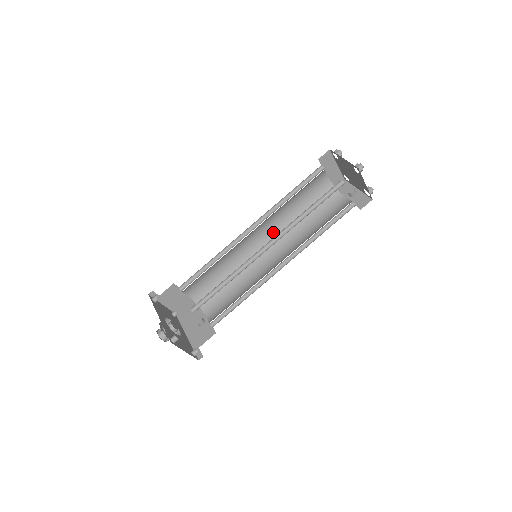
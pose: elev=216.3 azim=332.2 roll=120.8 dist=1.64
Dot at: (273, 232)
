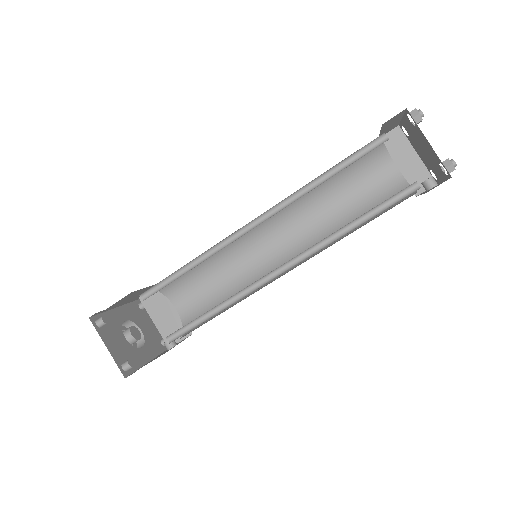
Dot at: (303, 242)
